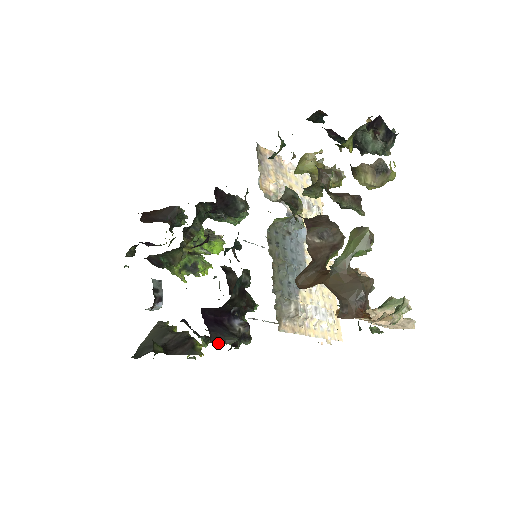
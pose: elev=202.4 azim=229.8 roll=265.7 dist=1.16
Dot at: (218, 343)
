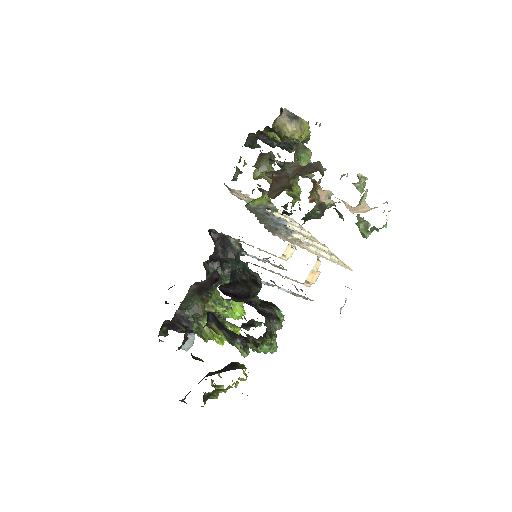
Dot at: occluded
